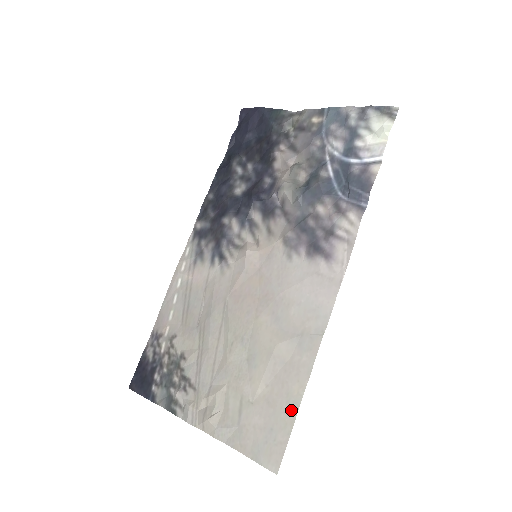
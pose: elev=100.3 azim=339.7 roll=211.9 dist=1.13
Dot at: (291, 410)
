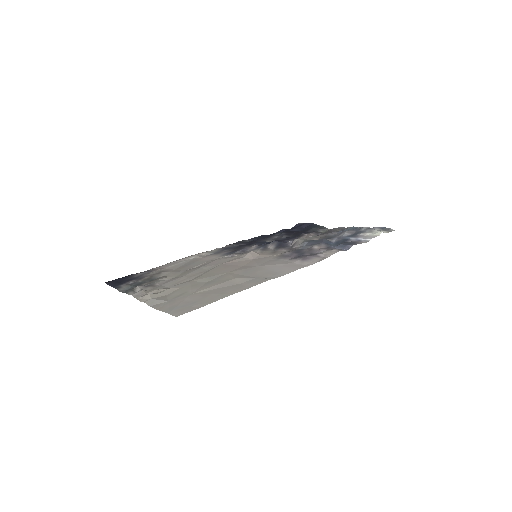
Dot at: (217, 298)
